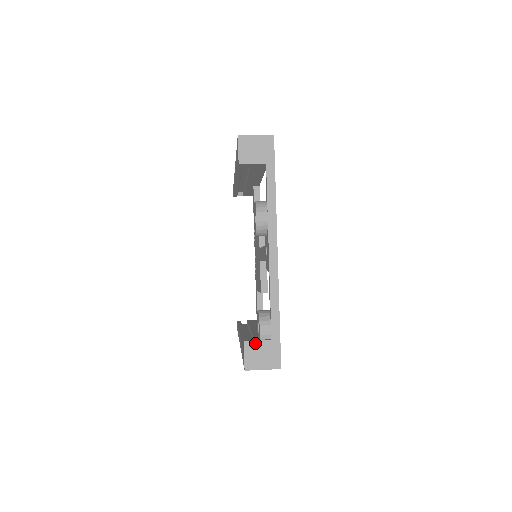
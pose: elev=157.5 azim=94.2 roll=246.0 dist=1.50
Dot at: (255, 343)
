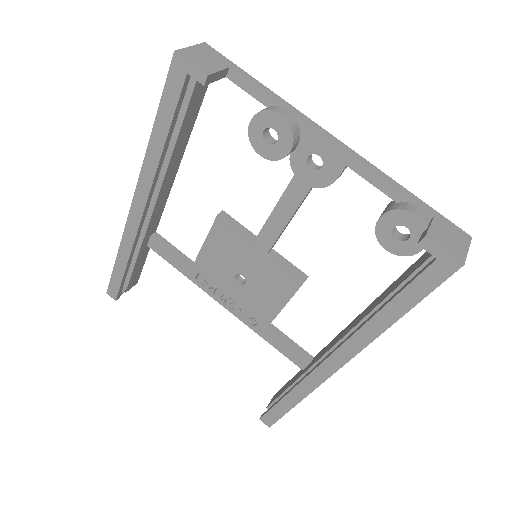
Dot at: (432, 230)
